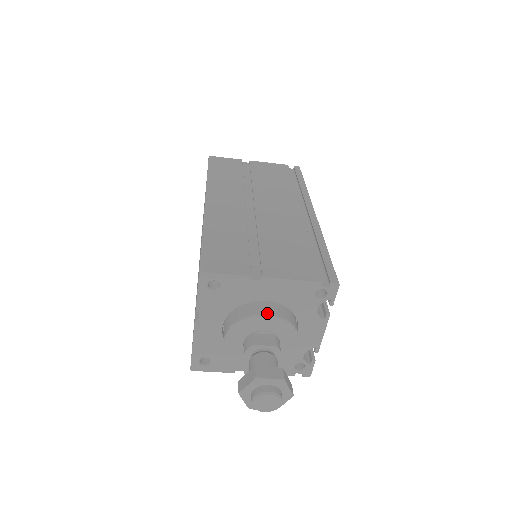
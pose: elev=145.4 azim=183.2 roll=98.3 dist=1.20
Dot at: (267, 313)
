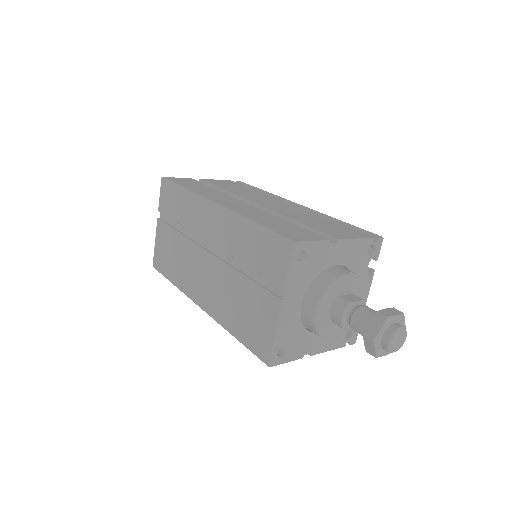
Dot at: (348, 272)
